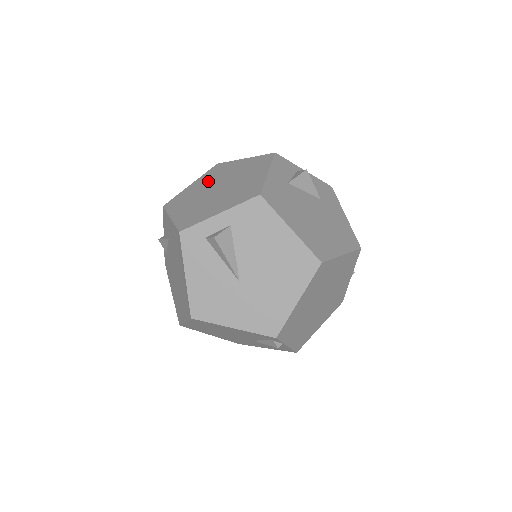
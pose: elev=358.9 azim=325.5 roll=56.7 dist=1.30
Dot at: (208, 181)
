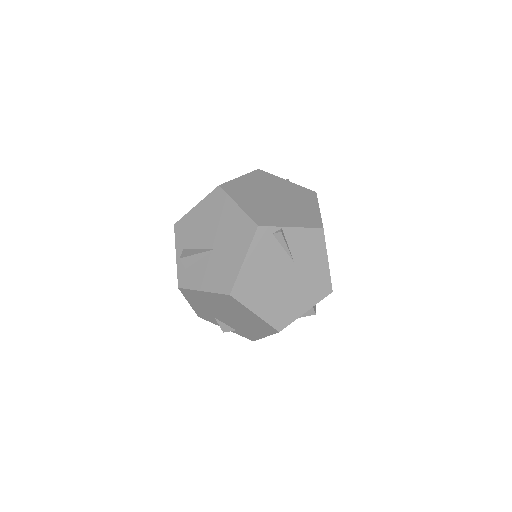
Dot at: occluded
